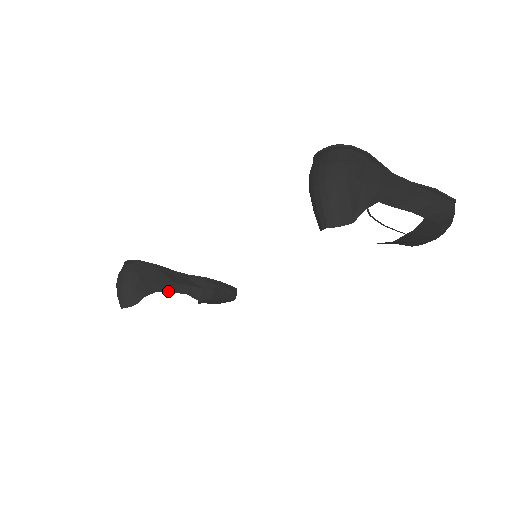
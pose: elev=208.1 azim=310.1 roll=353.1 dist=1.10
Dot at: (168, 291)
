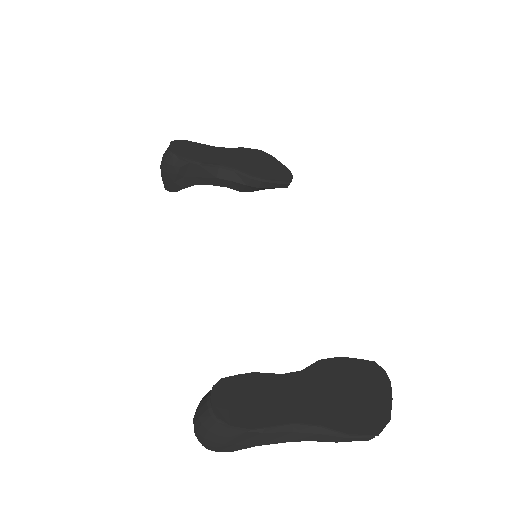
Dot at: (208, 184)
